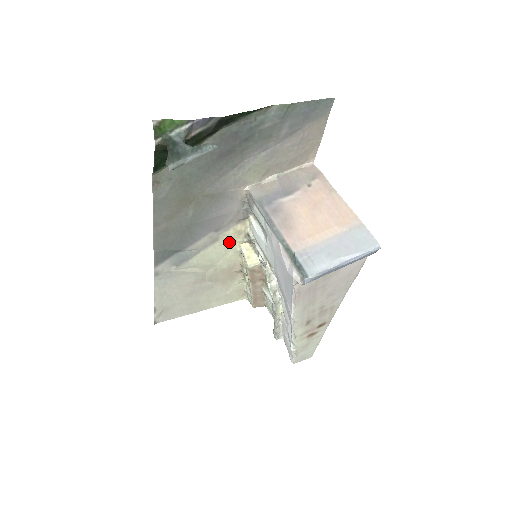
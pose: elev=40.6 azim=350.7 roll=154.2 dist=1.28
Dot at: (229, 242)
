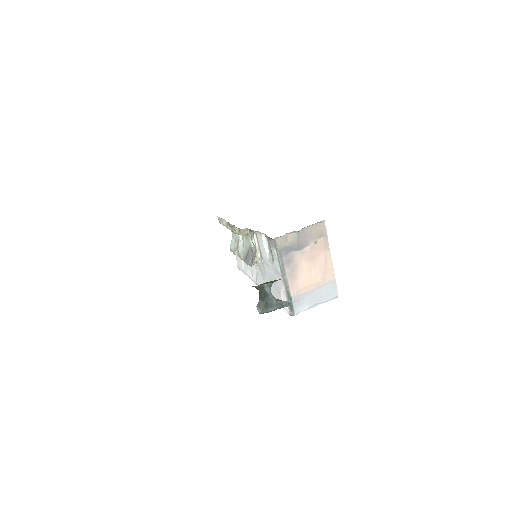
Dot at: occluded
